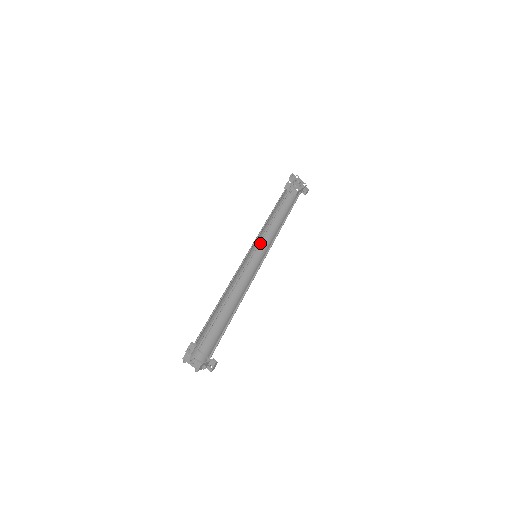
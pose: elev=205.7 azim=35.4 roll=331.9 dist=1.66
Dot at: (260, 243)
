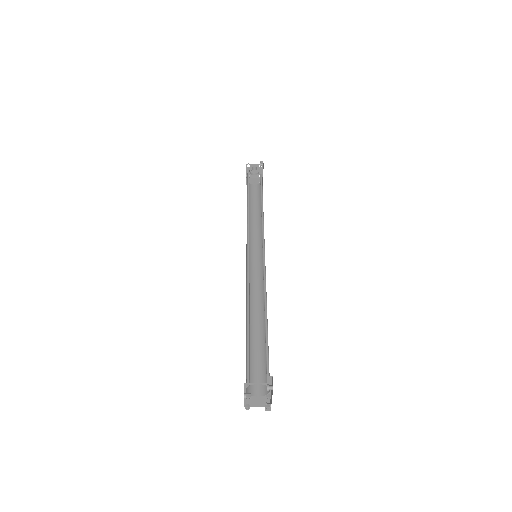
Dot at: occluded
